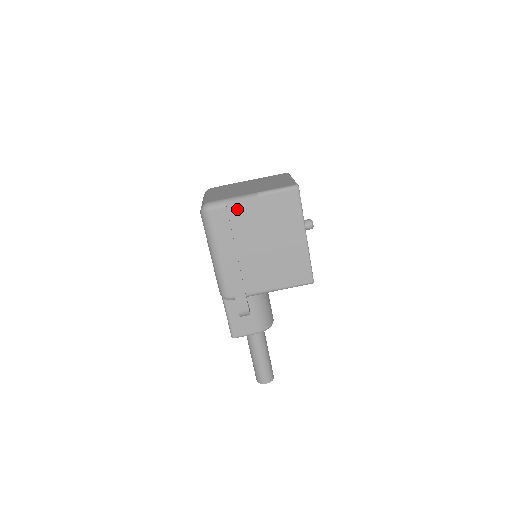
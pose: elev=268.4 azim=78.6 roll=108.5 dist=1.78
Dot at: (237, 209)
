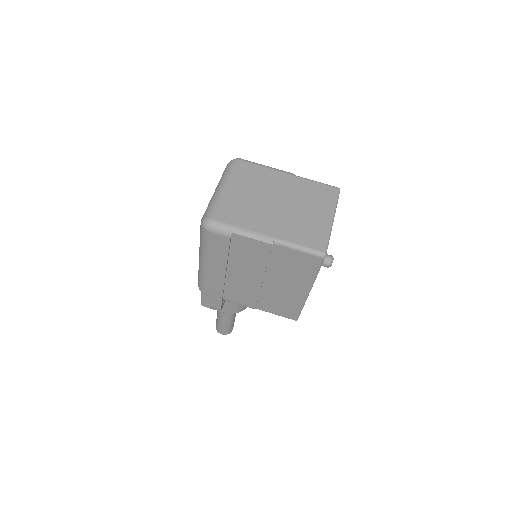
Dot at: (243, 243)
